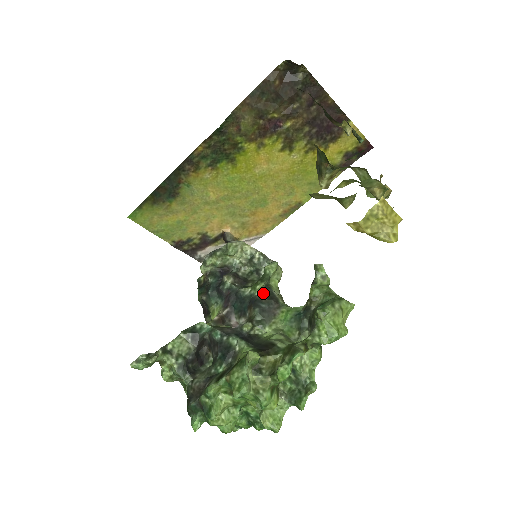
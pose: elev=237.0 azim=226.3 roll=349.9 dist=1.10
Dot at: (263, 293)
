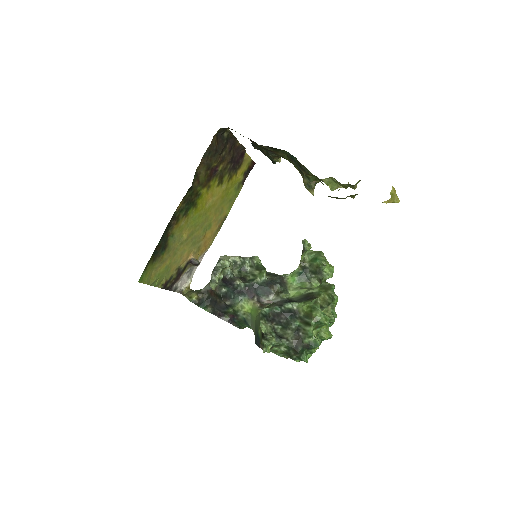
Dot at: (267, 276)
